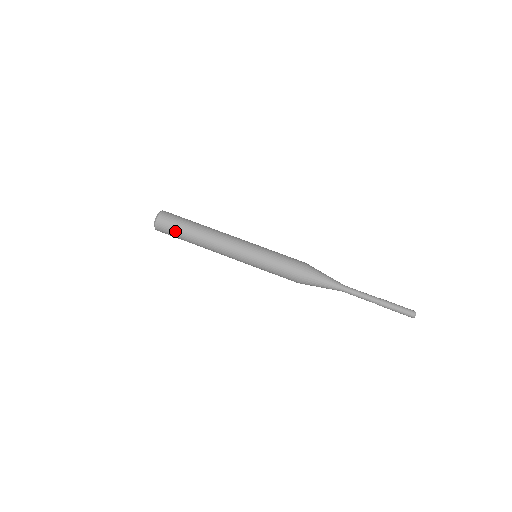
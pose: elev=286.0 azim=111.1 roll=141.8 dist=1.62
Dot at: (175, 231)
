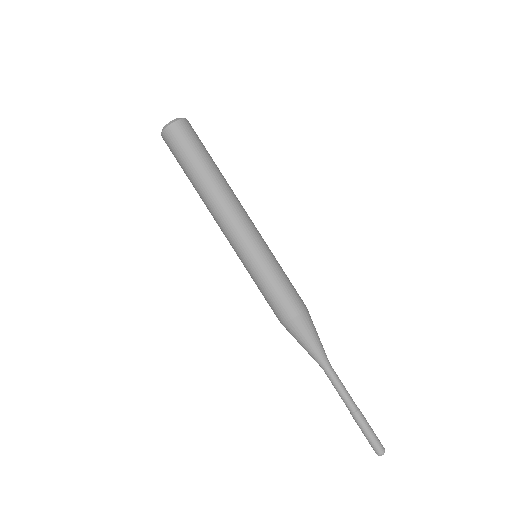
Dot at: (179, 159)
